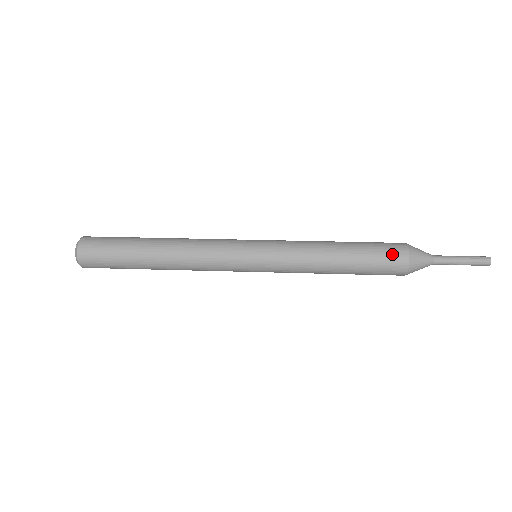
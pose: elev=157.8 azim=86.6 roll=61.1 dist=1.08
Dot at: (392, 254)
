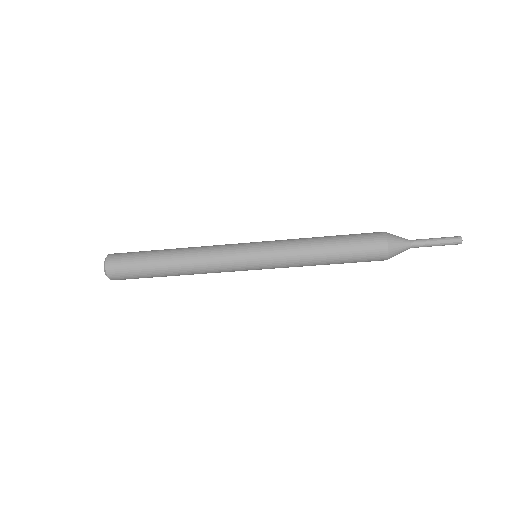
Dot at: (369, 233)
